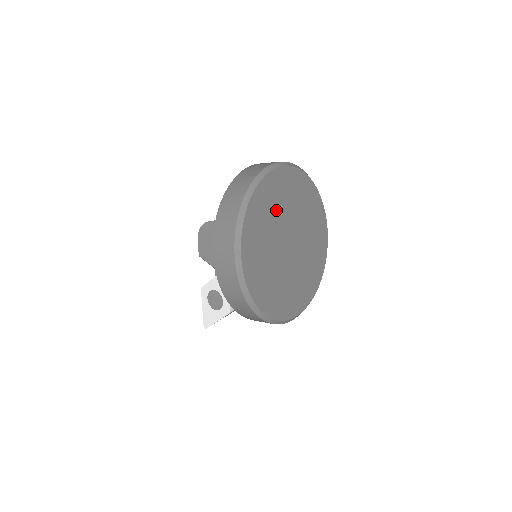
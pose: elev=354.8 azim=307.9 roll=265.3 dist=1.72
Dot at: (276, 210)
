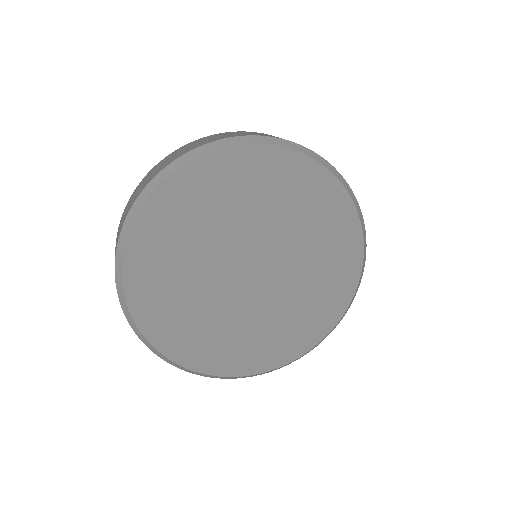
Dot at: (198, 235)
